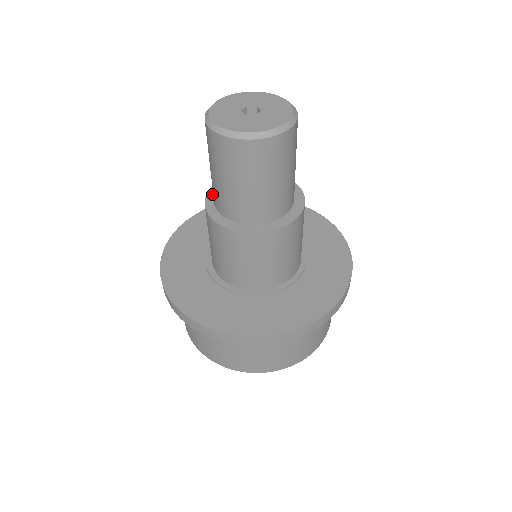
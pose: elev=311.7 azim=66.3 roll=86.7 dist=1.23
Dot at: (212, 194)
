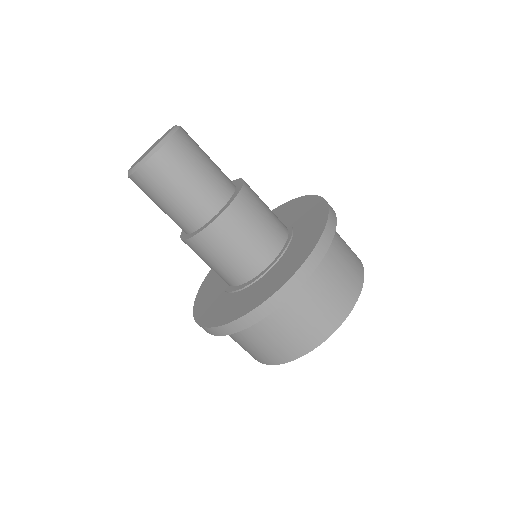
Dot at: (185, 236)
